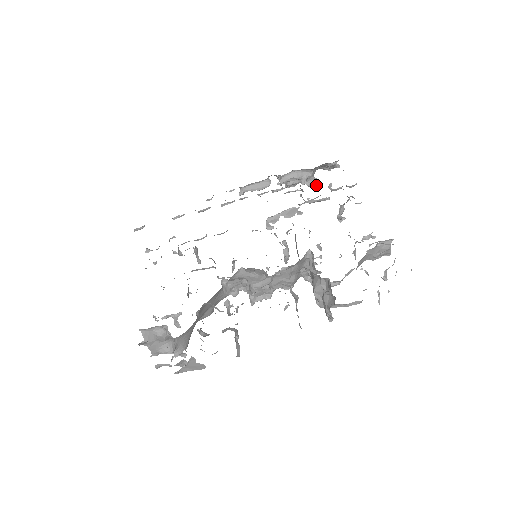
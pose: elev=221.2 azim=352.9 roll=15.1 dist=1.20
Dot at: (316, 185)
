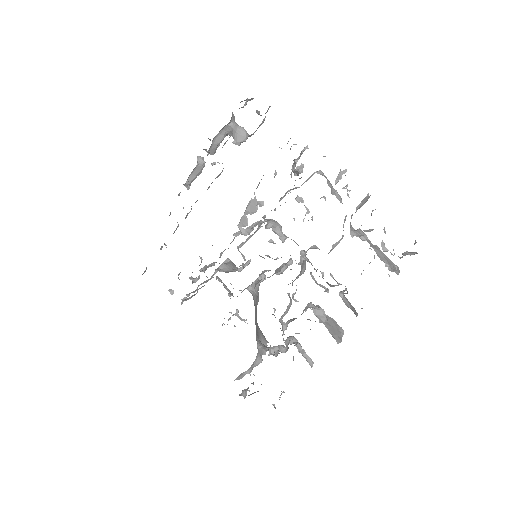
Dot at: (247, 137)
